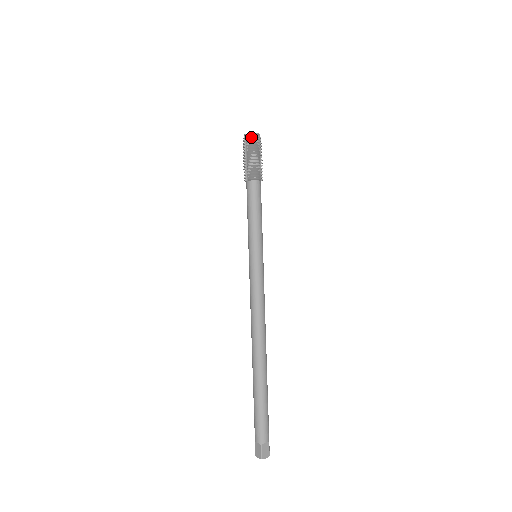
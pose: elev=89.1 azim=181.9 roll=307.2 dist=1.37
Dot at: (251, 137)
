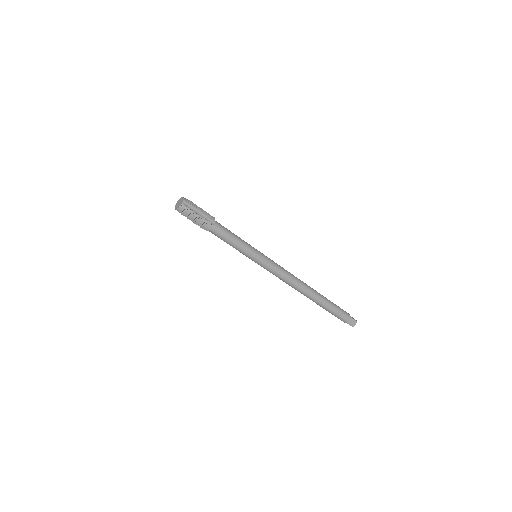
Dot at: (180, 210)
